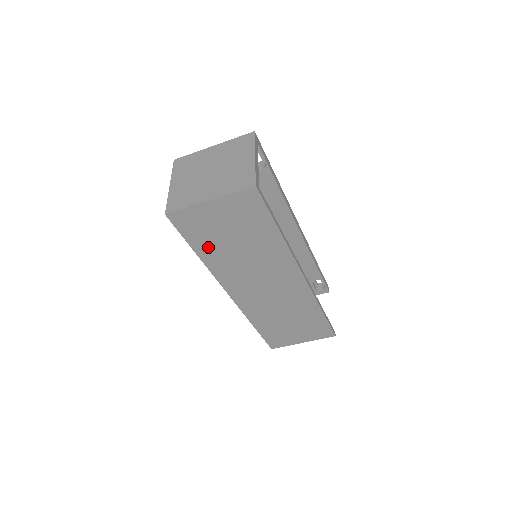
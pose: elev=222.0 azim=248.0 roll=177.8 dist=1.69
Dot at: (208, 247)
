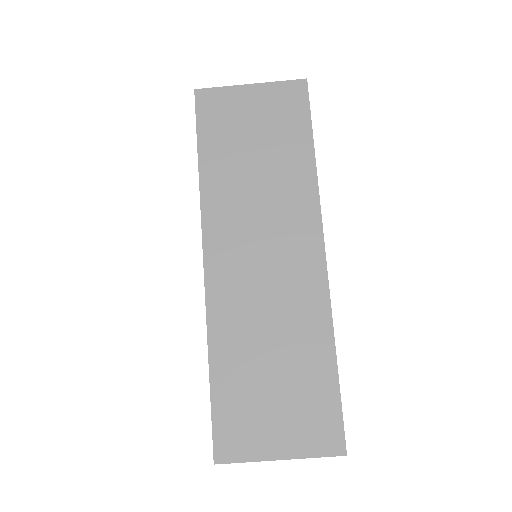
Dot at: (218, 154)
